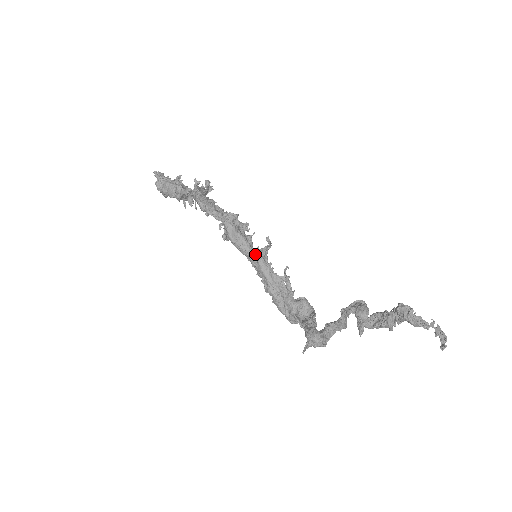
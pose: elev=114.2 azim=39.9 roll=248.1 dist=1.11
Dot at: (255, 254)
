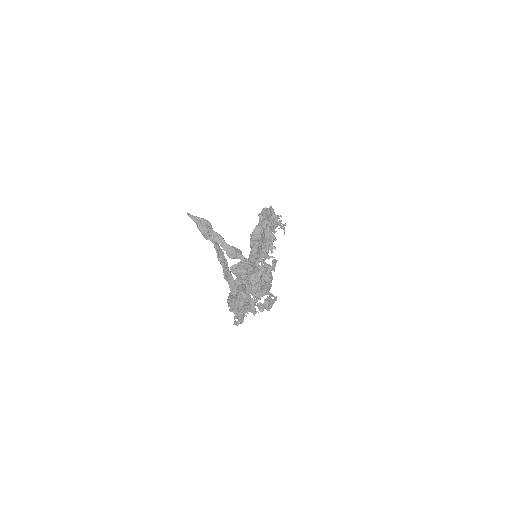
Dot at: (255, 251)
